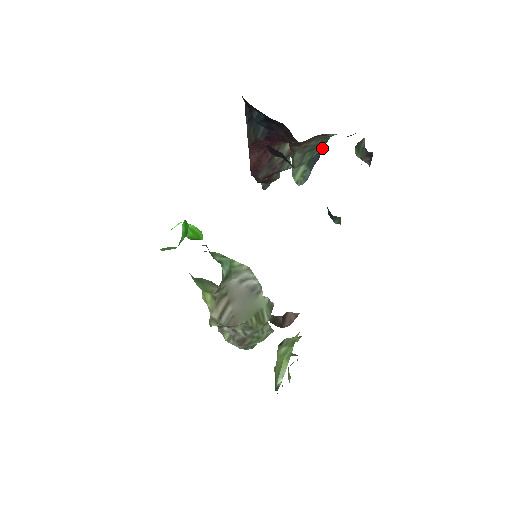
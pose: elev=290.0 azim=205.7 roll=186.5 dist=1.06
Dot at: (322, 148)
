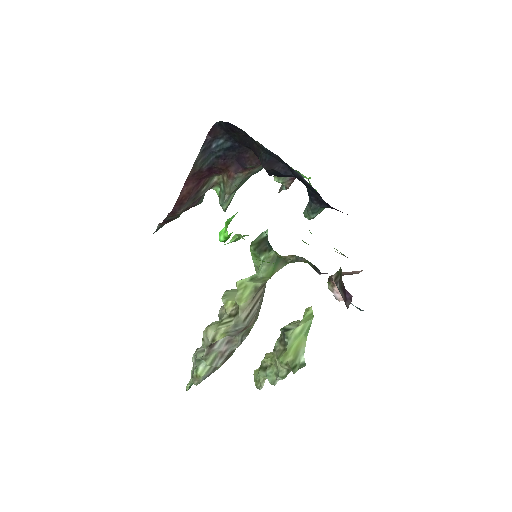
Dot at: occluded
